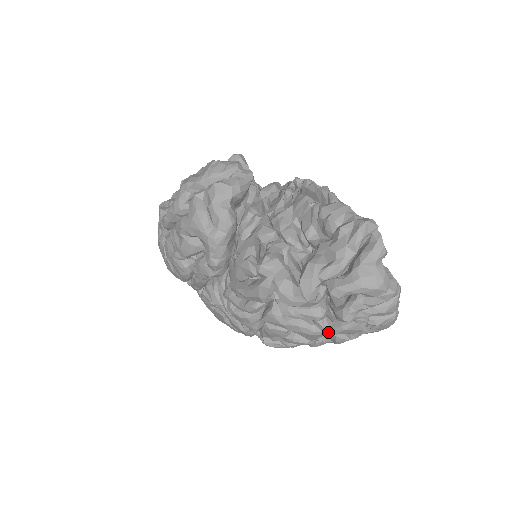
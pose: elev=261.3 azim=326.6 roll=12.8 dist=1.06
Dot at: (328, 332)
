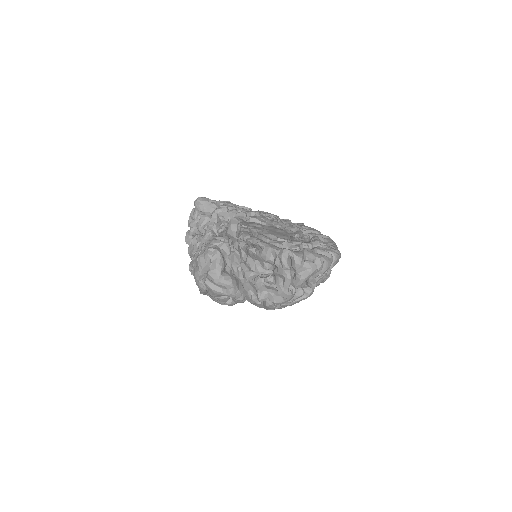
Dot at: (312, 292)
